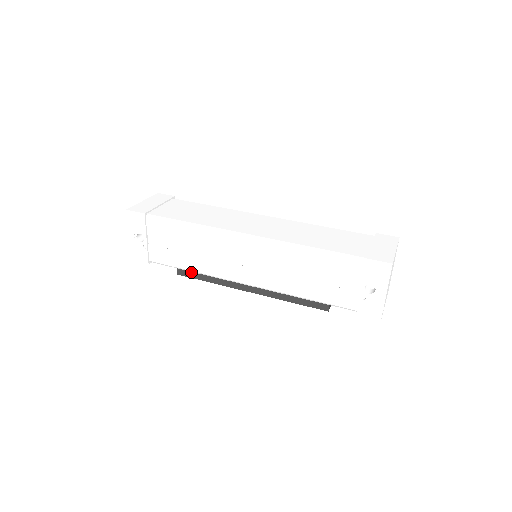
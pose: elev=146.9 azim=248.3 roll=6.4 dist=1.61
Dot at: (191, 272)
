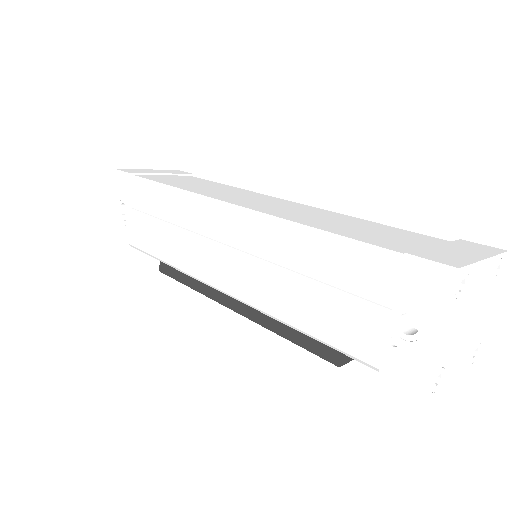
Dot at: (172, 269)
